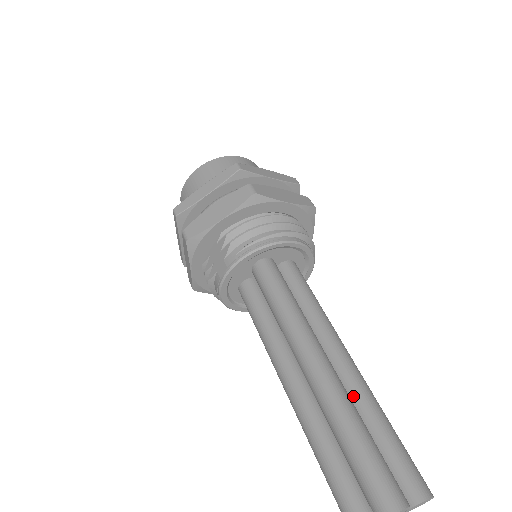
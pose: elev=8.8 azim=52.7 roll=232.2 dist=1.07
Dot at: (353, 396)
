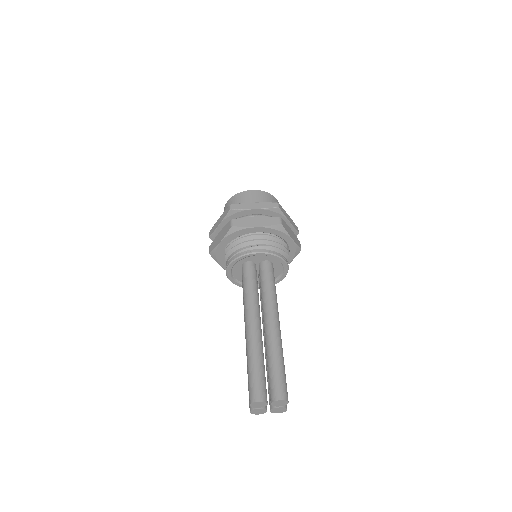
Dot at: (266, 345)
